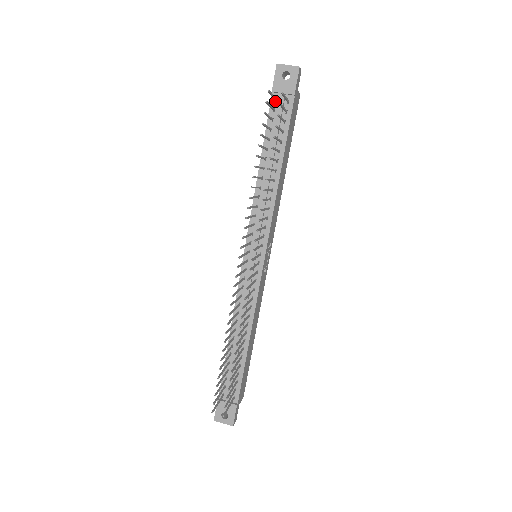
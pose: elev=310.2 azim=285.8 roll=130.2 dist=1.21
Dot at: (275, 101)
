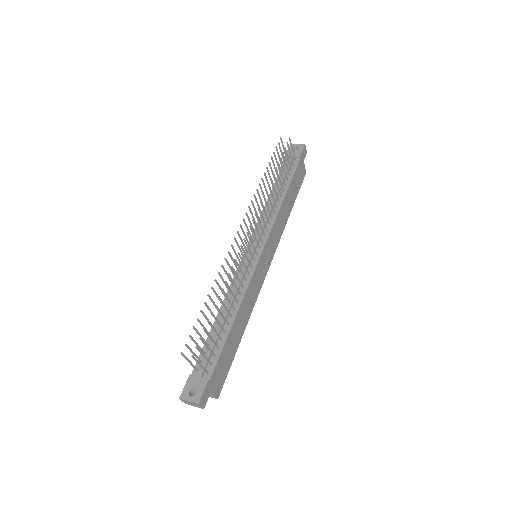
Dot at: (287, 162)
